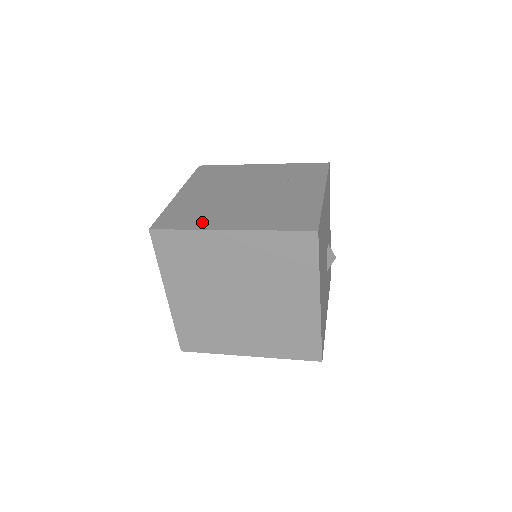
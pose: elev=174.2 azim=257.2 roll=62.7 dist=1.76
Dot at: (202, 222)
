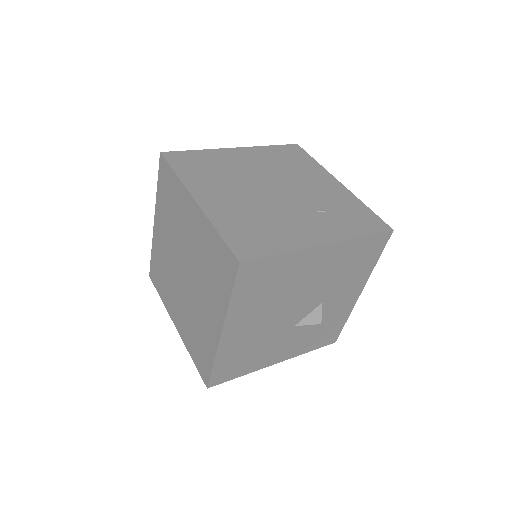
Dot at: (195, 178)
